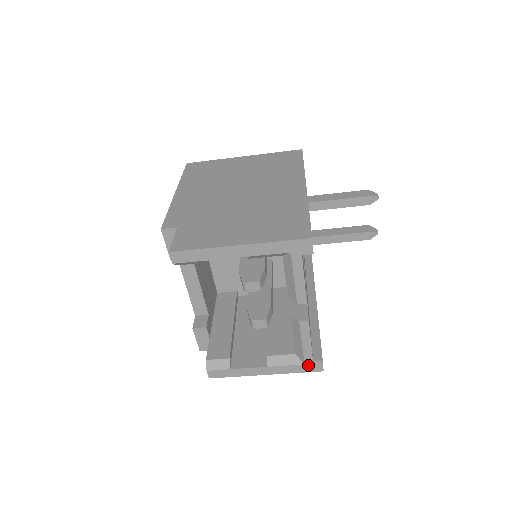
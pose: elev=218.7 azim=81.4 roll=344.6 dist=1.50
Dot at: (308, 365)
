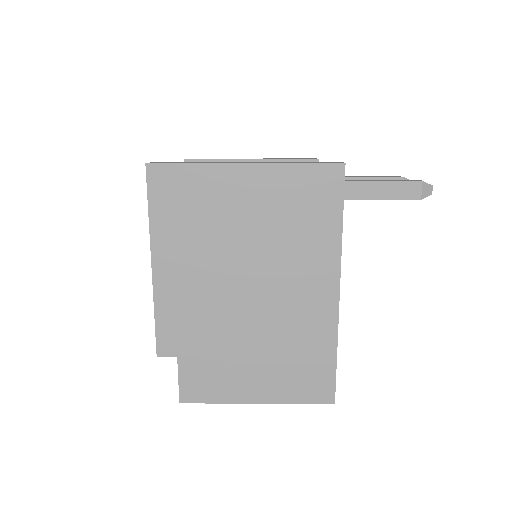
Dot at: occluded
